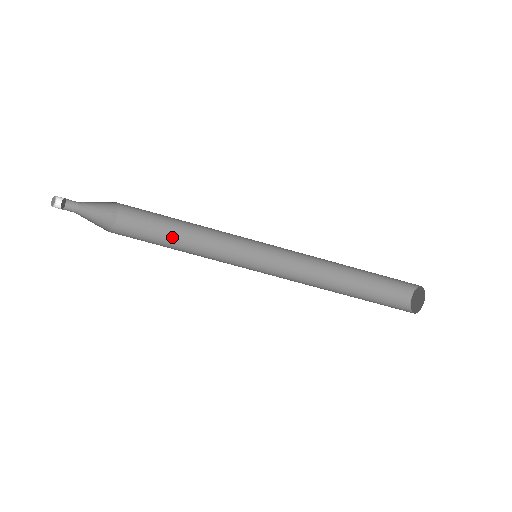
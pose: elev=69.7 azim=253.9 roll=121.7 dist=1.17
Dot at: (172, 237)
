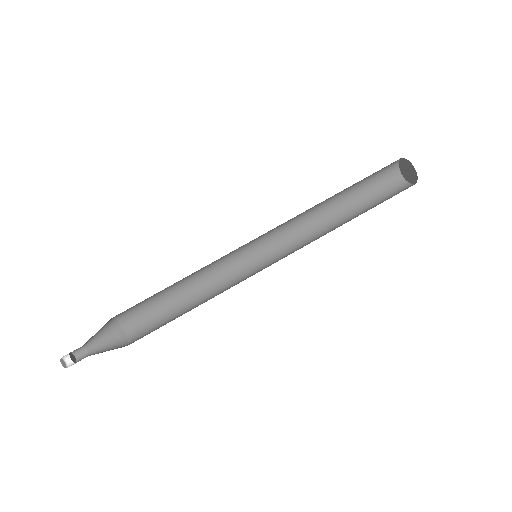
Dot at: (181, 306)
